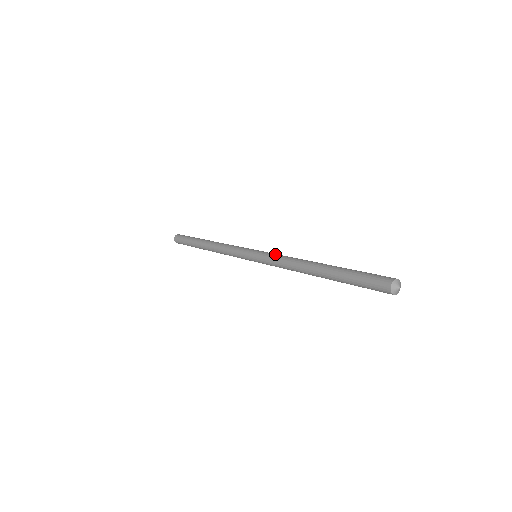
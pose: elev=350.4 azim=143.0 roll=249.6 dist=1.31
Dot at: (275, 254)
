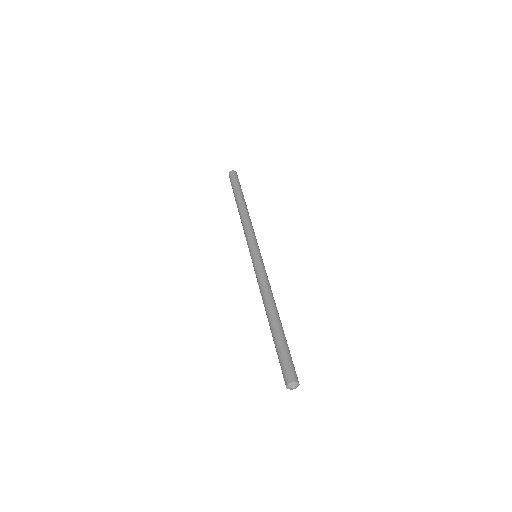
Dot at: (258, 273)
